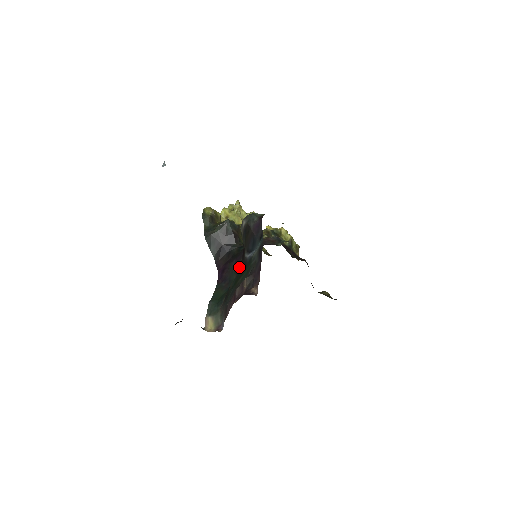
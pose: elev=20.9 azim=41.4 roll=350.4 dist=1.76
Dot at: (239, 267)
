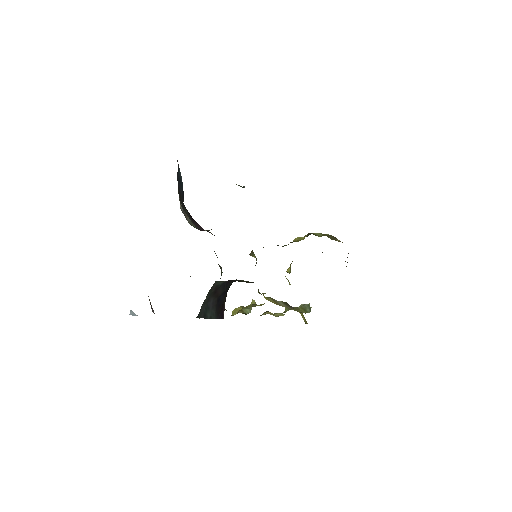
Dot at: occluded
